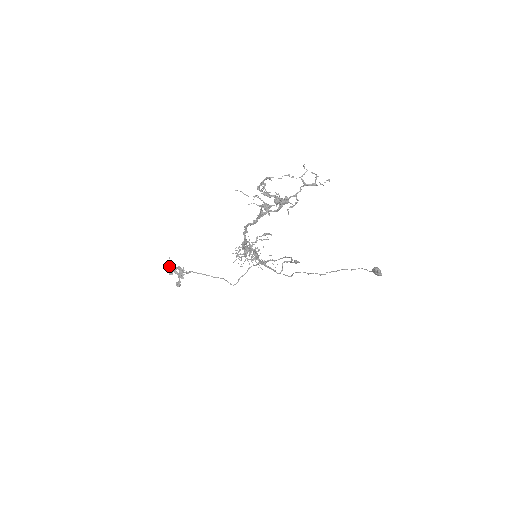
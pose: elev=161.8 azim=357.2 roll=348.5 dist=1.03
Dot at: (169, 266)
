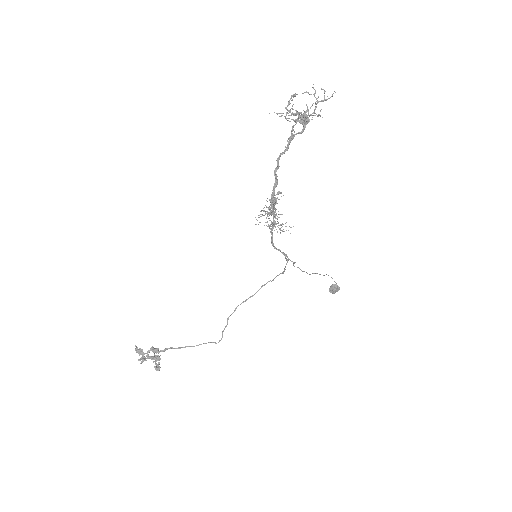
Dot at: (139, 352)
